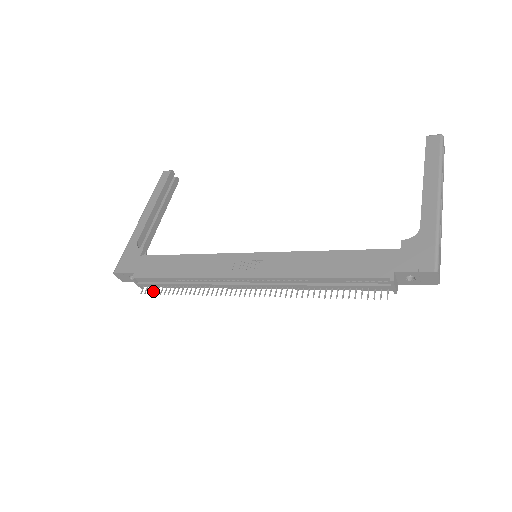
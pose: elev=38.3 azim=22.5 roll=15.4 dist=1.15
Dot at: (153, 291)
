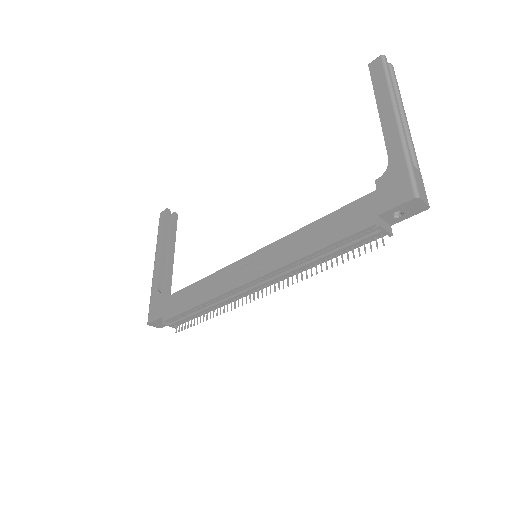
Dot at: (184, 327)
